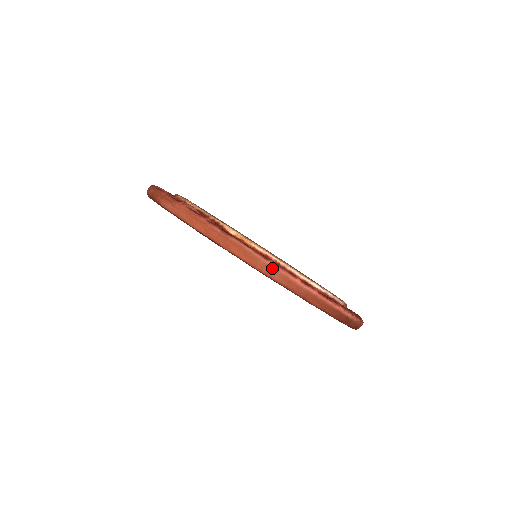
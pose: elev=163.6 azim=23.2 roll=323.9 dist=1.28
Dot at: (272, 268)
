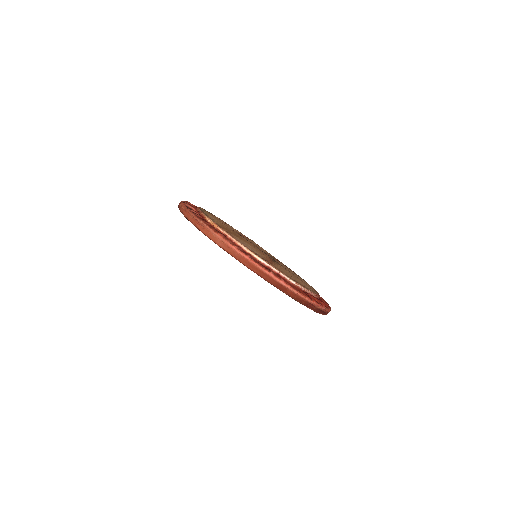
Dot at: (217, 237)
